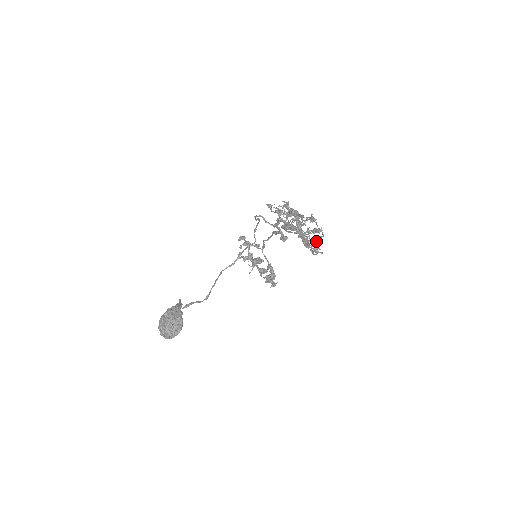
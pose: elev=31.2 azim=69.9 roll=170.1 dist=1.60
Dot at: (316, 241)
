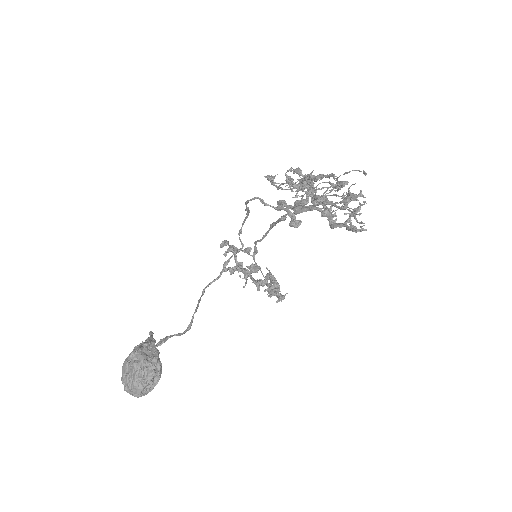
Dot at: (352, 214)
